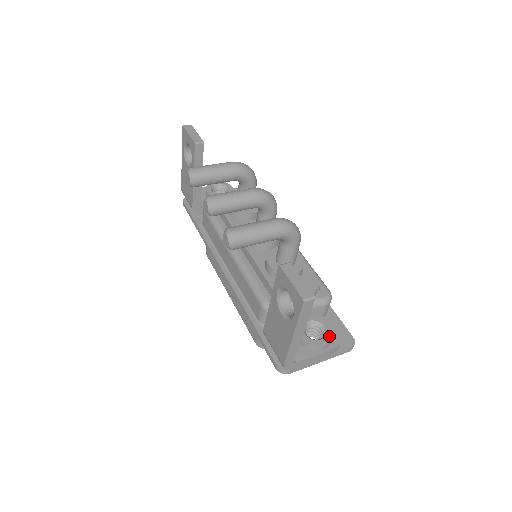
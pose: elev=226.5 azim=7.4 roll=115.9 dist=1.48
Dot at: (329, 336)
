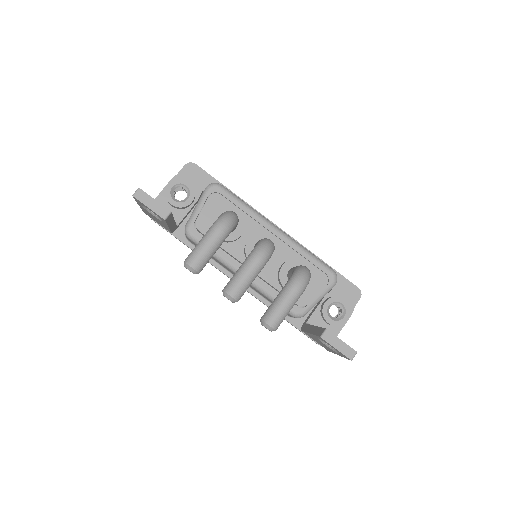
Dot at: (348, 311)
